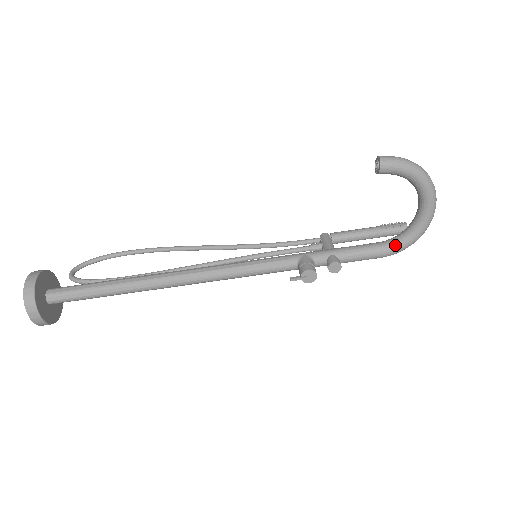
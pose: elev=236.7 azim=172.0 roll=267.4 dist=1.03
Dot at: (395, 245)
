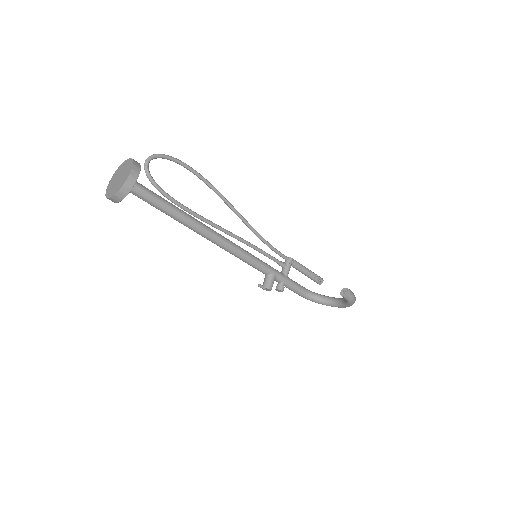
Dot at: (309, 298)
